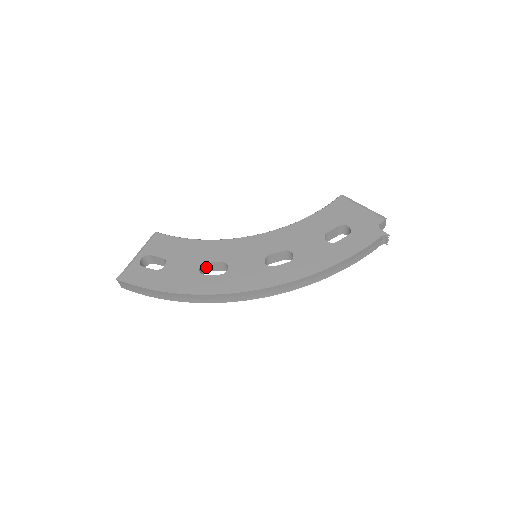
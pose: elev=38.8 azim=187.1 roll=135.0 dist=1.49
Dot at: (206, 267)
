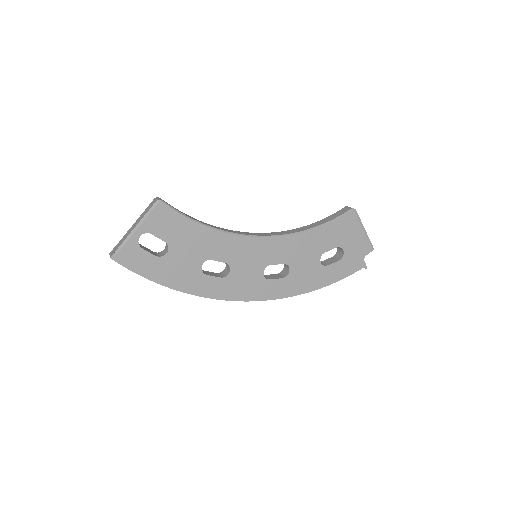
Dot at: occluded
